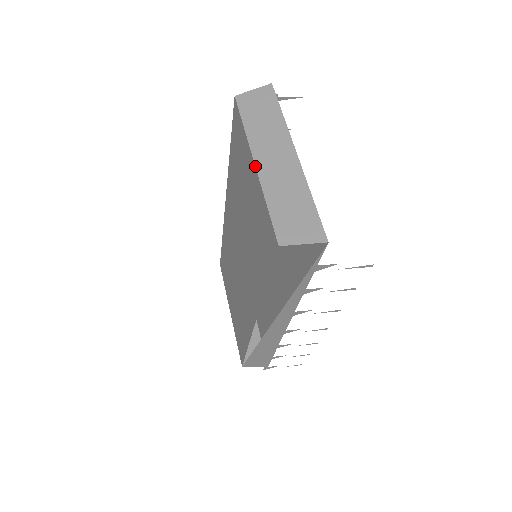
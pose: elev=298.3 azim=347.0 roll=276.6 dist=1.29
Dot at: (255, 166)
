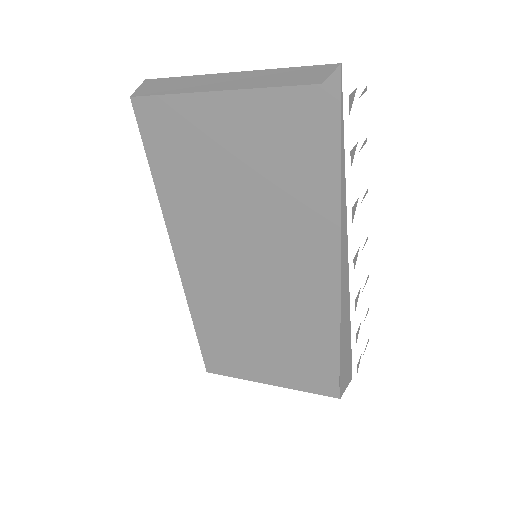
Dot at: (221, 91)
